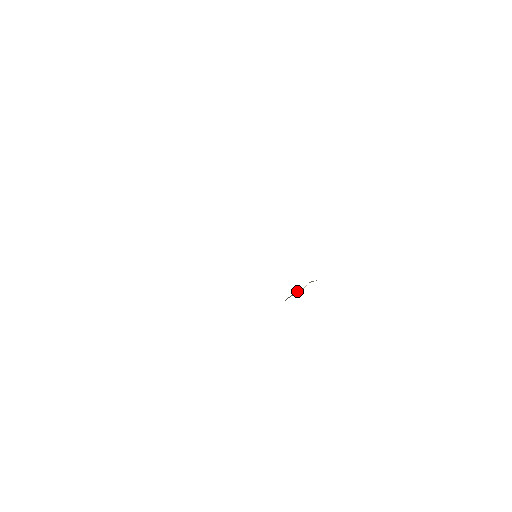
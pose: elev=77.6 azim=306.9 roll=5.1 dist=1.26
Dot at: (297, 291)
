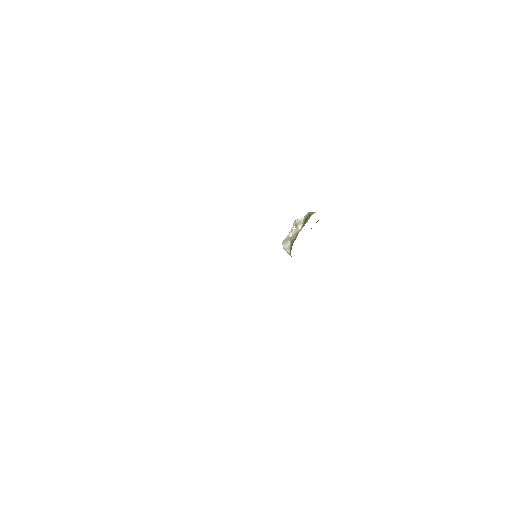
Dot at: (288, 234)
